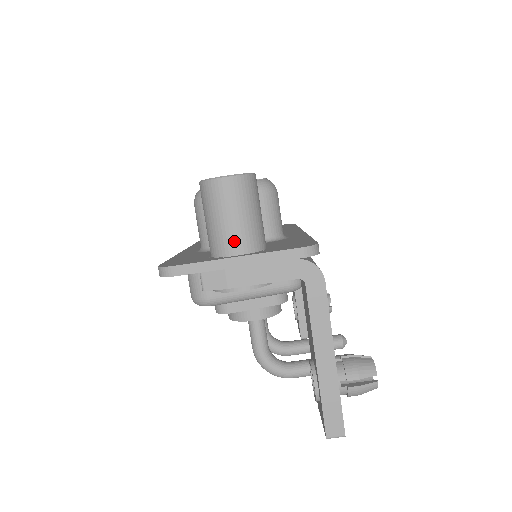
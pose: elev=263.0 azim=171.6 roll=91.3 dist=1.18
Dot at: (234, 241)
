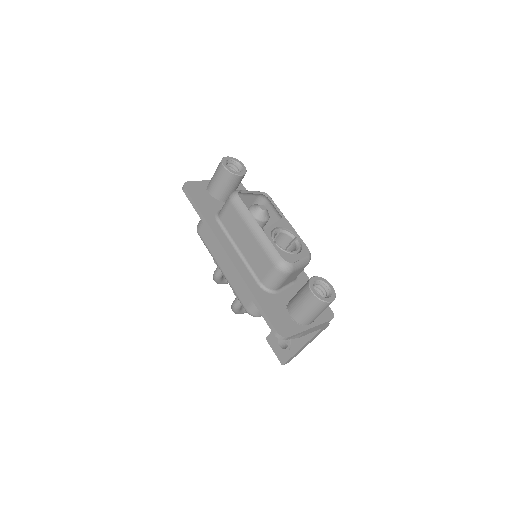
Dot at: (313, 320)
